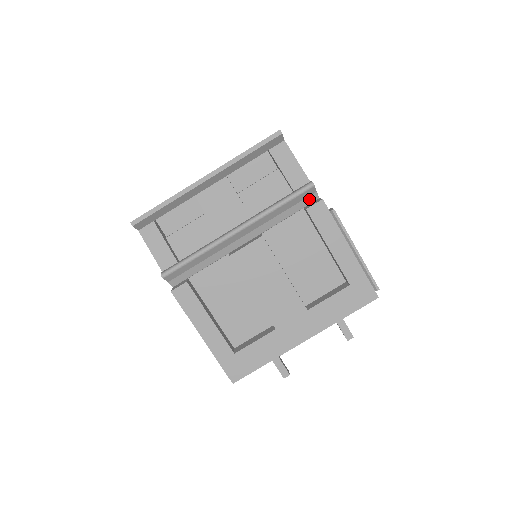
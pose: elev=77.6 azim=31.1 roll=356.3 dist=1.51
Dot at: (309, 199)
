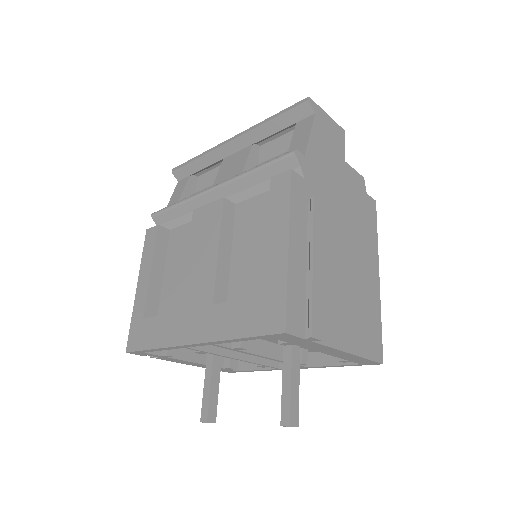
Dot at: occluded
